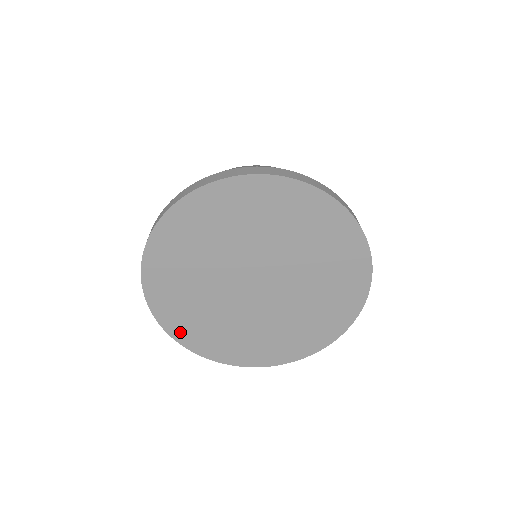
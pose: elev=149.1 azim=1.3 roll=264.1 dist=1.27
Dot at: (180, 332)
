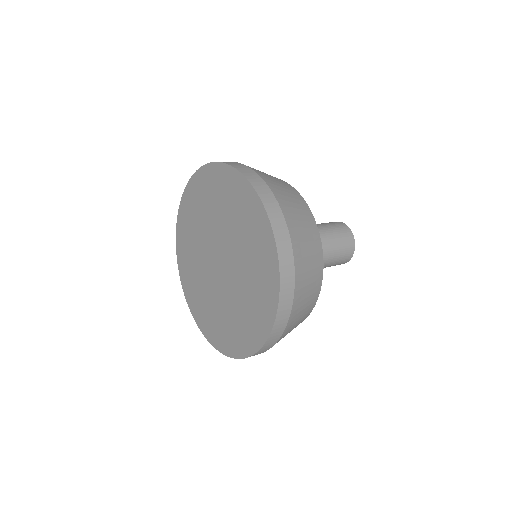
Dot at: (184, 278)
